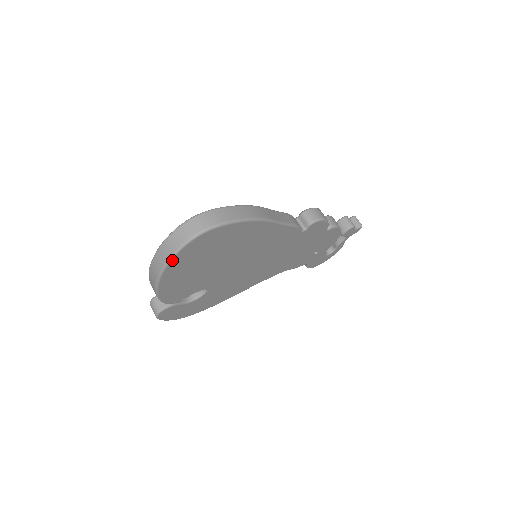
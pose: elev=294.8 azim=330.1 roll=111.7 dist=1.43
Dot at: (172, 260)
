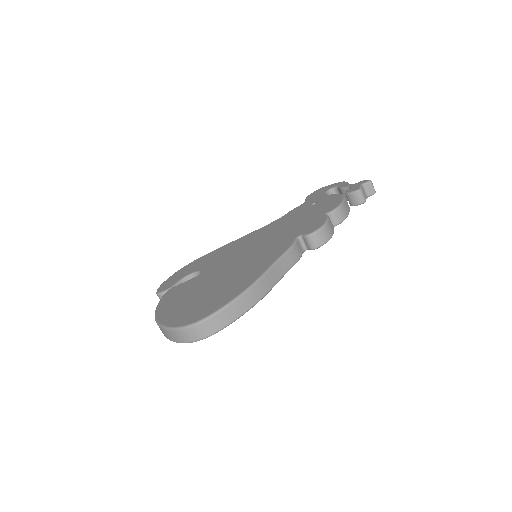
Dot at: occluded
